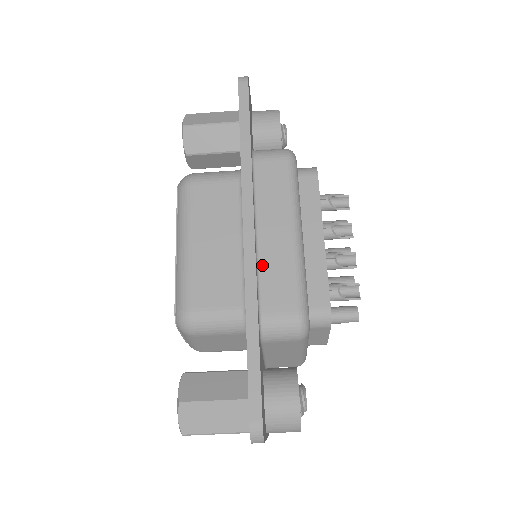
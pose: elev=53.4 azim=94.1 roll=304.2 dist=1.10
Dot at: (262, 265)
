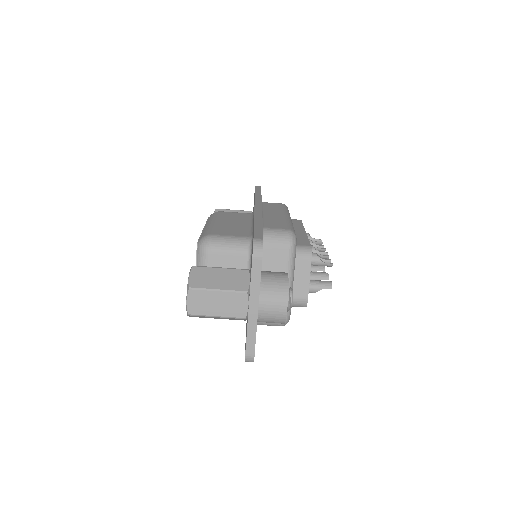
Dot at: (265, 219)
